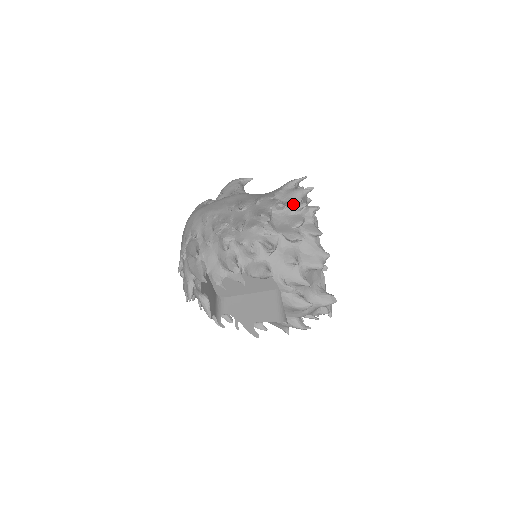
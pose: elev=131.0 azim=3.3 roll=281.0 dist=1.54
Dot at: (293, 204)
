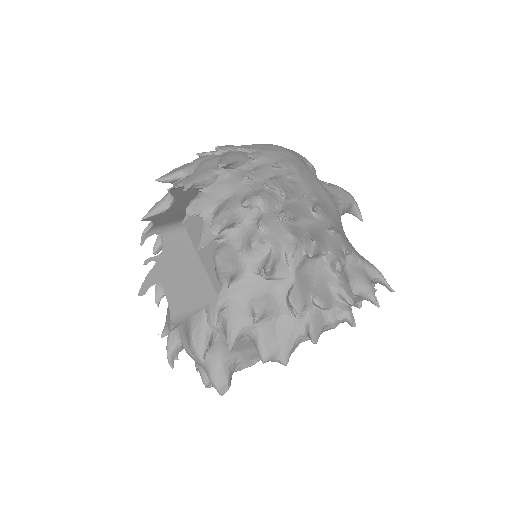
Dot at: (346, 284)
